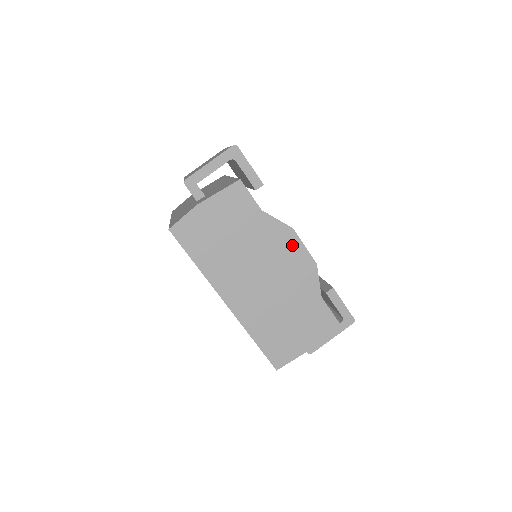
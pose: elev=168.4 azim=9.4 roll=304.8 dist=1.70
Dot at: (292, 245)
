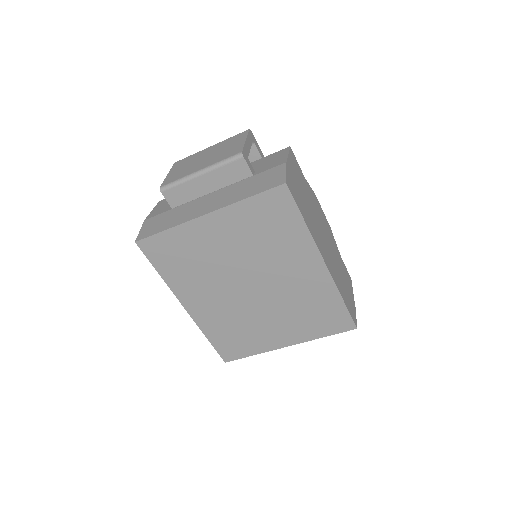
Dot at: (320, 210)
